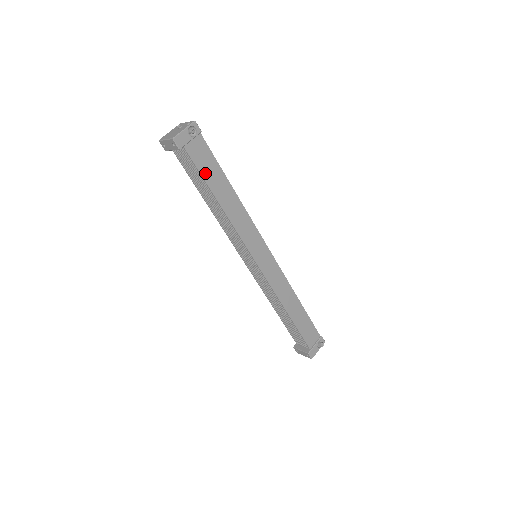
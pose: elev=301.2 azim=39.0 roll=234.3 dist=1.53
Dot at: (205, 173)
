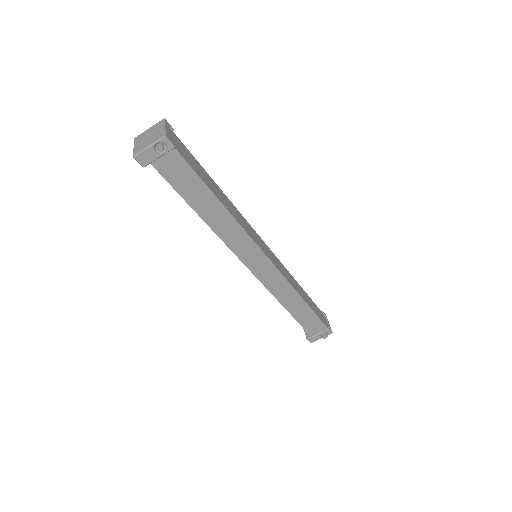
Dot at: (181, 188)
